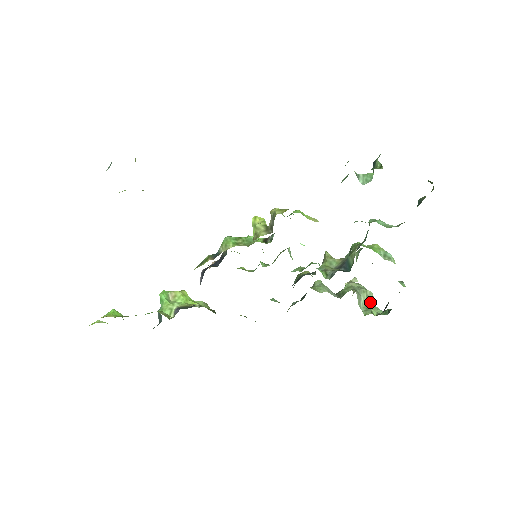
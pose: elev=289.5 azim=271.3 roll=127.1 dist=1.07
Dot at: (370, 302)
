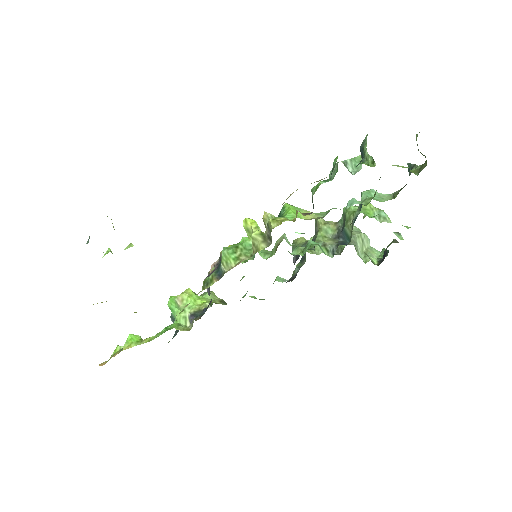
Dot at: (366, 245)
